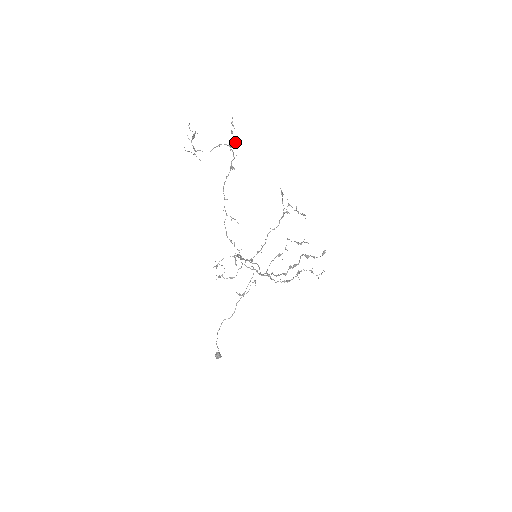
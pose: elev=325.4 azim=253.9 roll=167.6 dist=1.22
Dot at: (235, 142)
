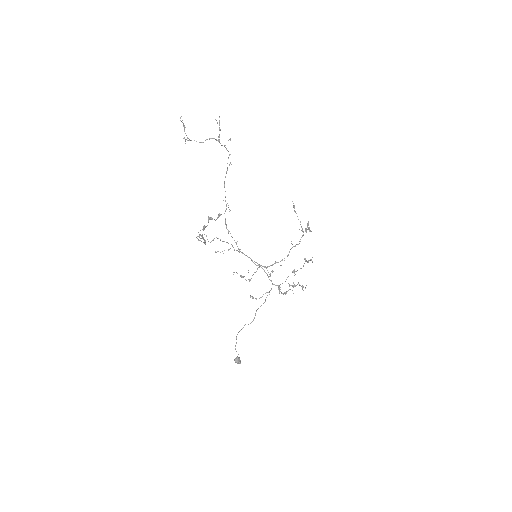
Dot at: occluded
